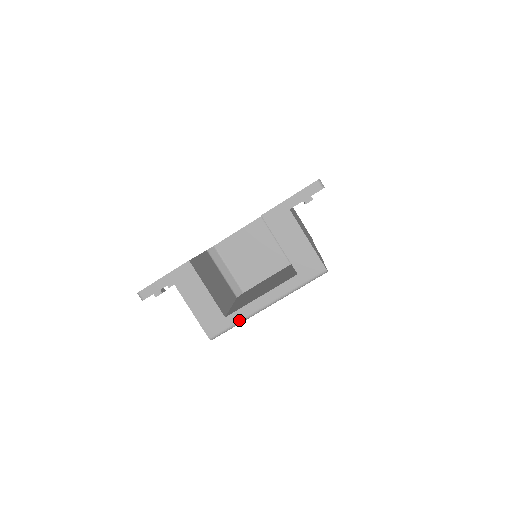
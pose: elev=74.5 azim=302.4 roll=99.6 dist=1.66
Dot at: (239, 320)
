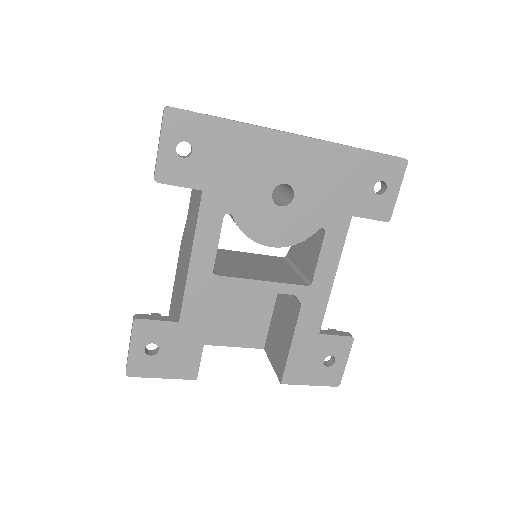
Dot at: occluded
